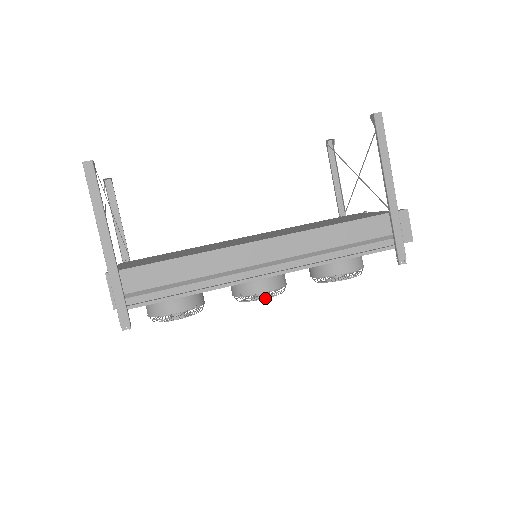
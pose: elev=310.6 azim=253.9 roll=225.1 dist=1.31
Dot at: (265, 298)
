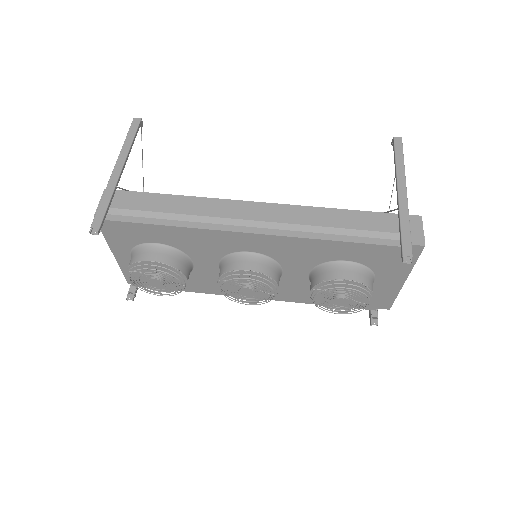
Dot at: (246, 278)
